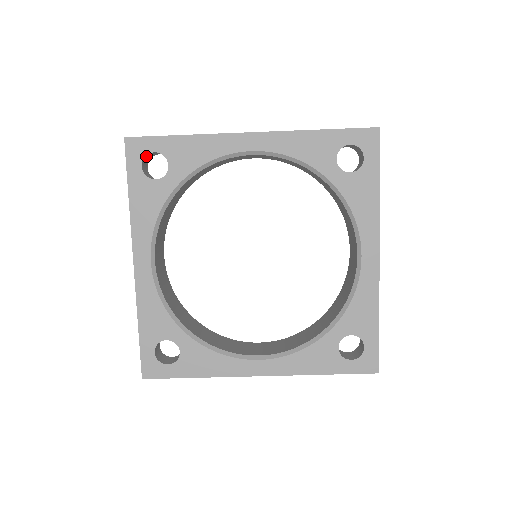
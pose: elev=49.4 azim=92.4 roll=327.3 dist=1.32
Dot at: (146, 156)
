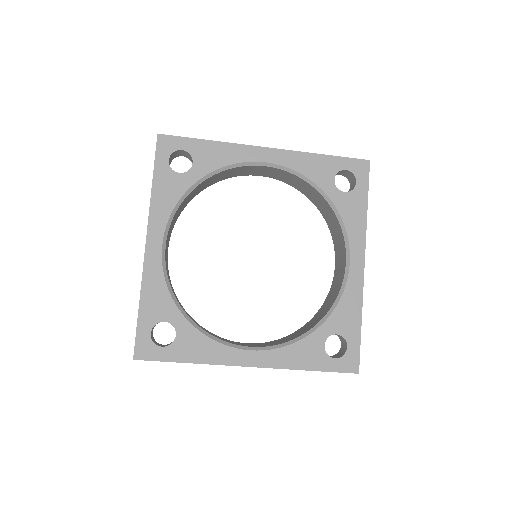
Dot at: (173, 153)
